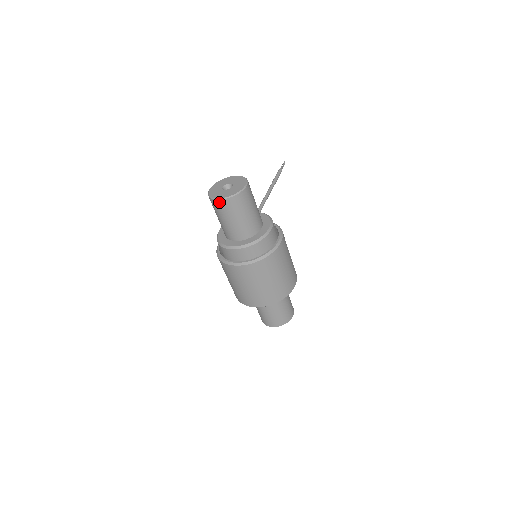
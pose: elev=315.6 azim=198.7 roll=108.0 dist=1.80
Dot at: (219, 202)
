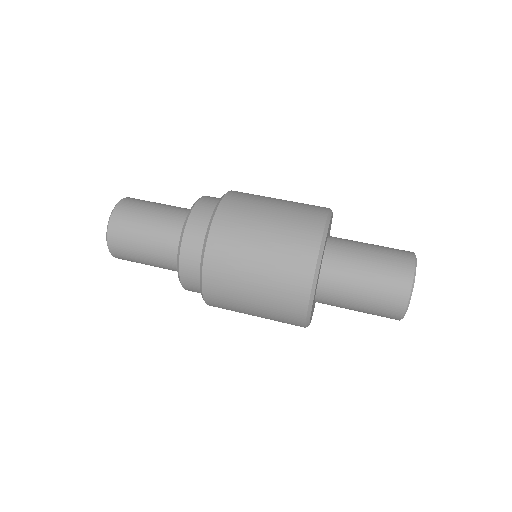
Dot at: (113, 223)
